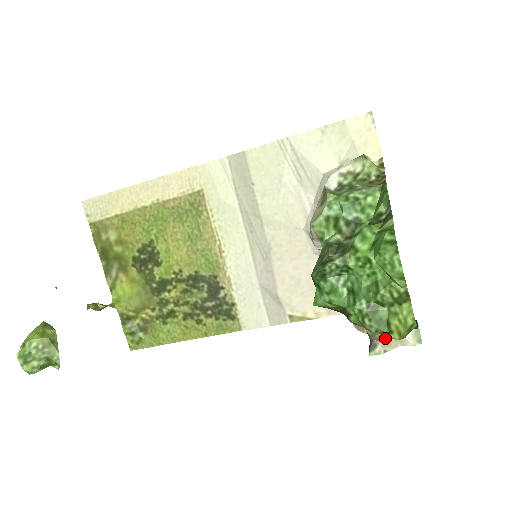
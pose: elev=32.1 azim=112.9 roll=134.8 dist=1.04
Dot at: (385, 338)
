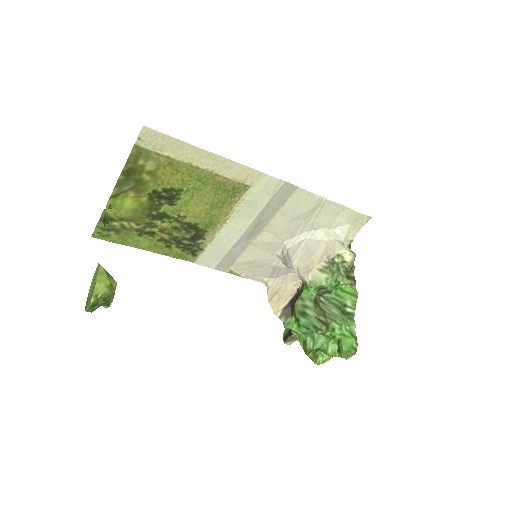
Dot at: (296, 339)
